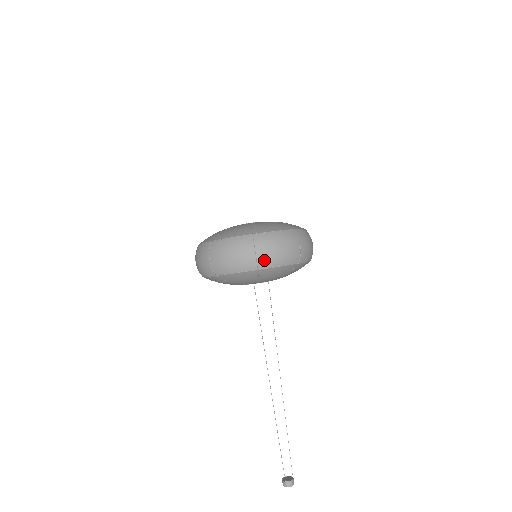
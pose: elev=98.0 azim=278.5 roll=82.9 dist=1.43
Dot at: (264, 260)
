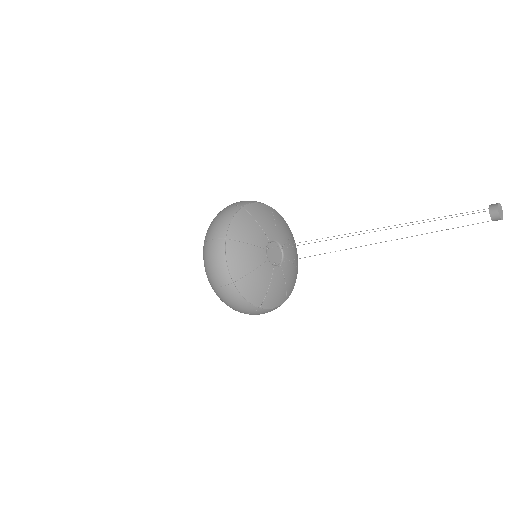
Dot at: (239, 203)
